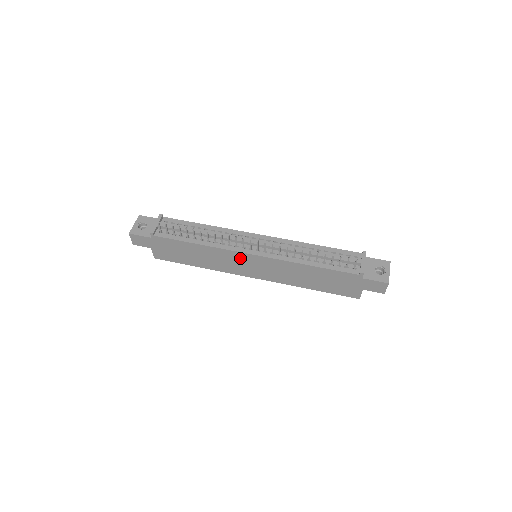
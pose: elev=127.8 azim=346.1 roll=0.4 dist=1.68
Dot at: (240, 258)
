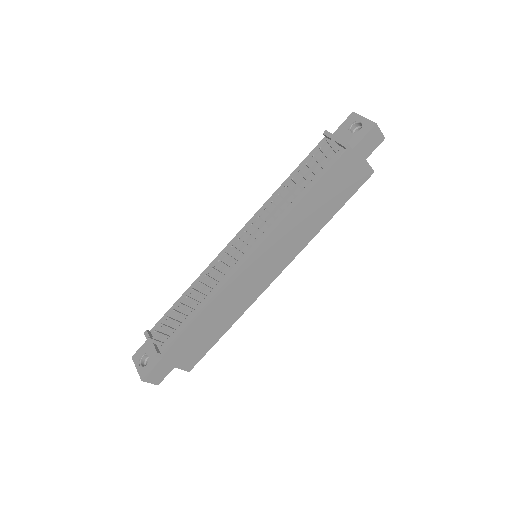
Dot at: (246, 273)
